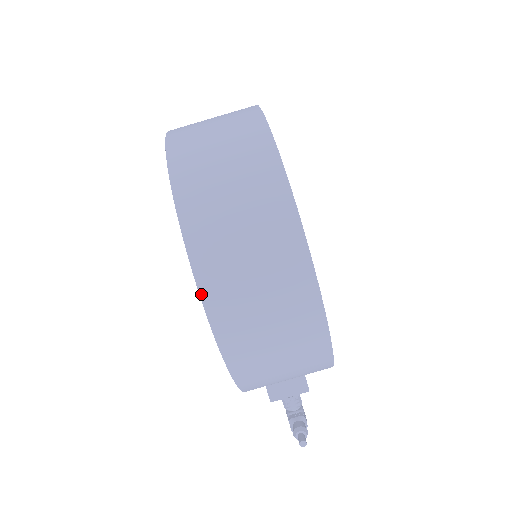
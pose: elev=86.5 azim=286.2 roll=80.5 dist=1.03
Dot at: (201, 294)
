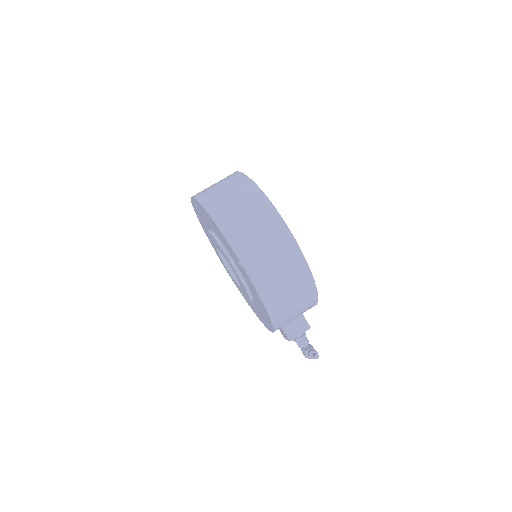
Dot at: (239, 259)
